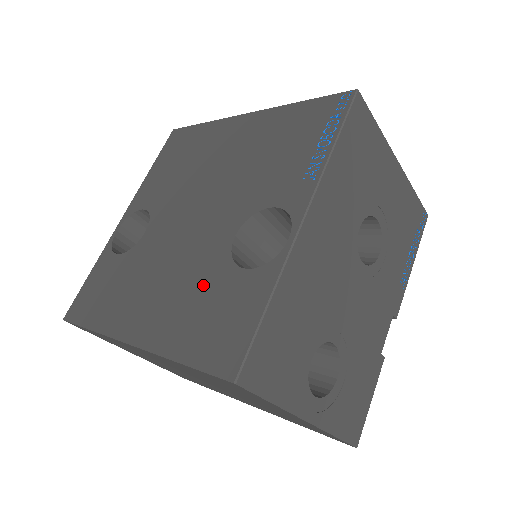
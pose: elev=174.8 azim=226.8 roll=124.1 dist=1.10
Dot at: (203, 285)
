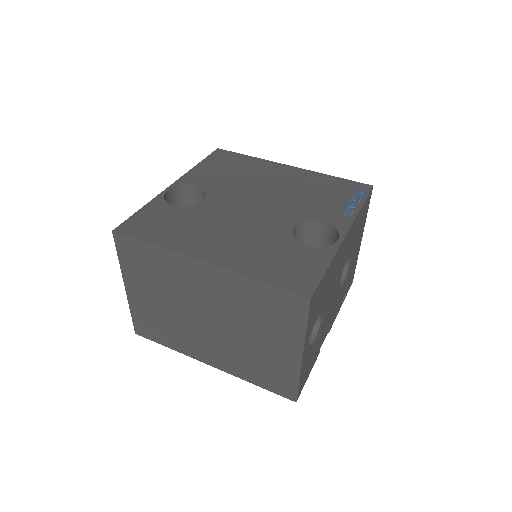
Dot at: (272, 245)
